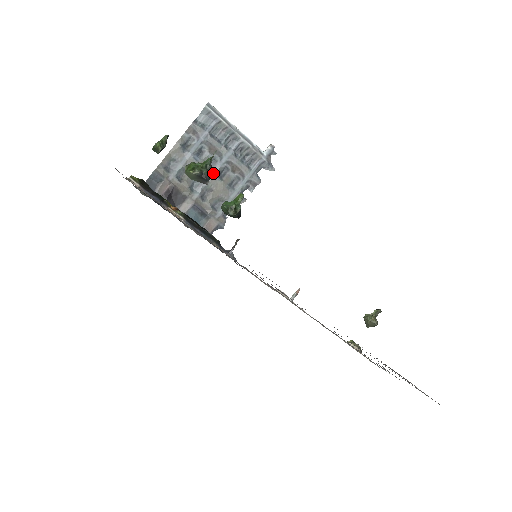
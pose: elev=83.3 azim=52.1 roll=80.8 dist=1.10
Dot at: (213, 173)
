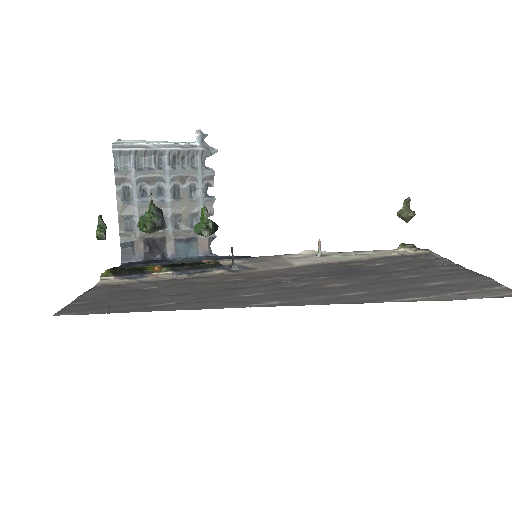
Dot at: (168, 200)
